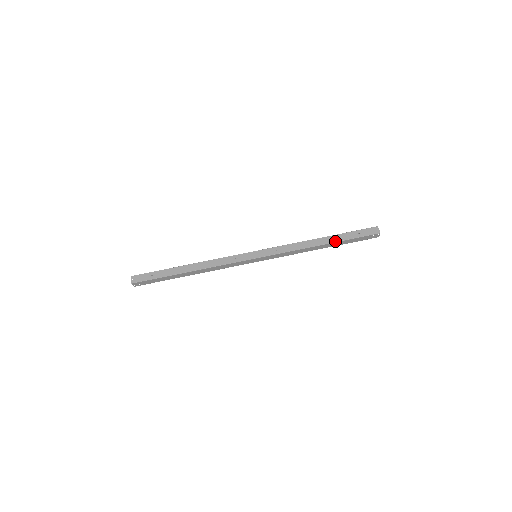
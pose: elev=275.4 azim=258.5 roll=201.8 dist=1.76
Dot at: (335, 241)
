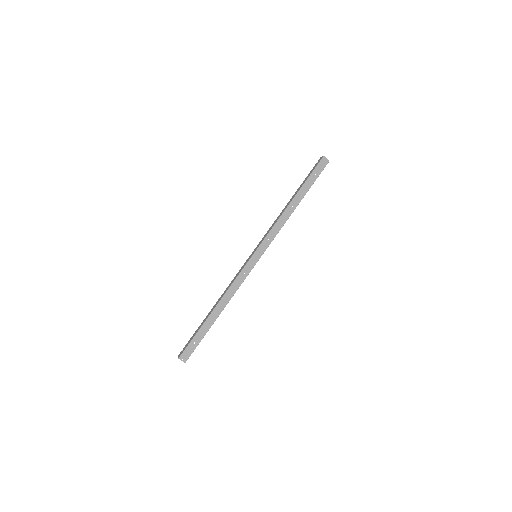
Dot at: (304, 195)
